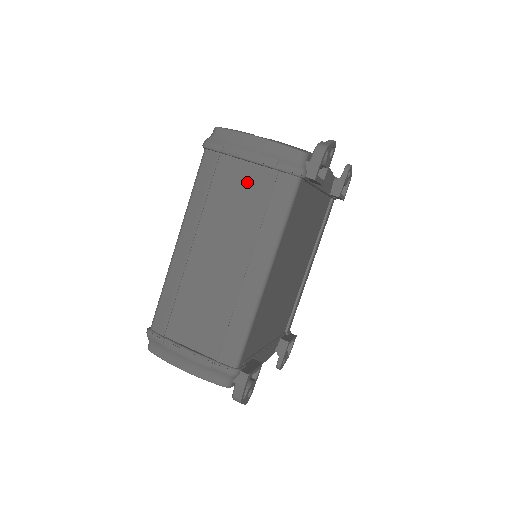
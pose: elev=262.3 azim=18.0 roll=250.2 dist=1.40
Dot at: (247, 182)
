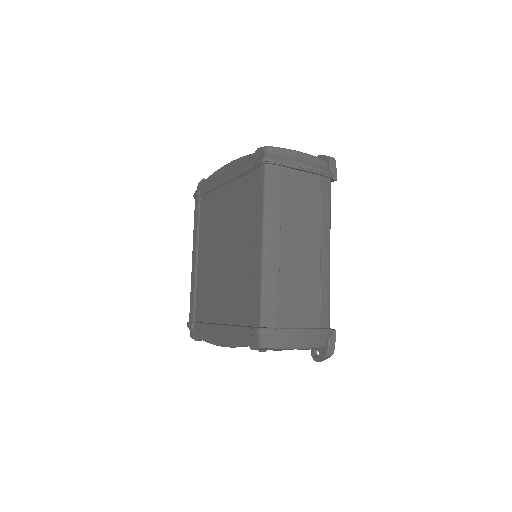
Dot at: (305, 186)
